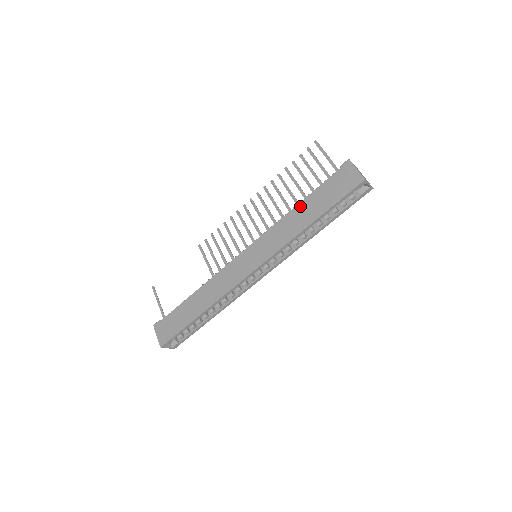
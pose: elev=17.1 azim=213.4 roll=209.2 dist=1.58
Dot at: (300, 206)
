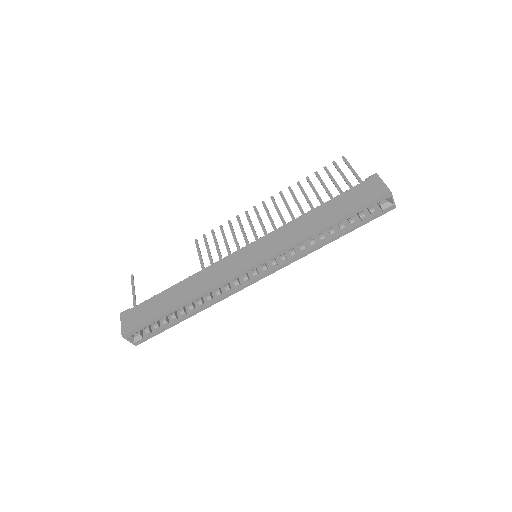
Dot at: (316, 210)
